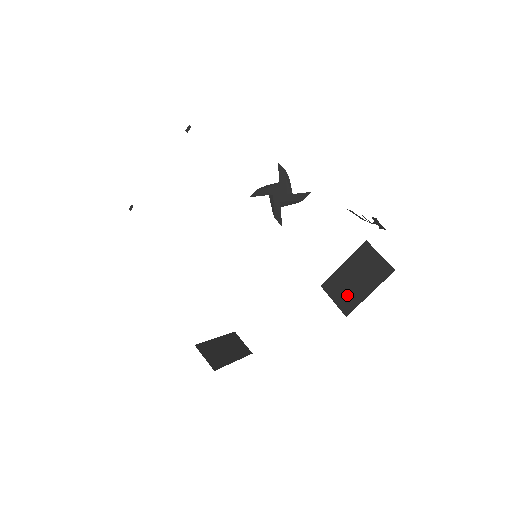
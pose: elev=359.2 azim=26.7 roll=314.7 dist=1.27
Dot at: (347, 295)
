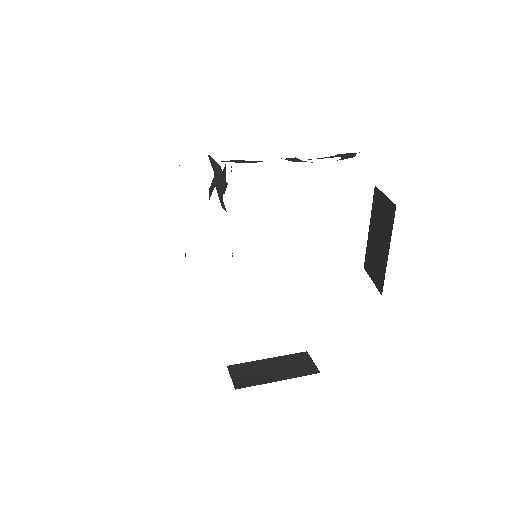
Dot at: (377, 266)
